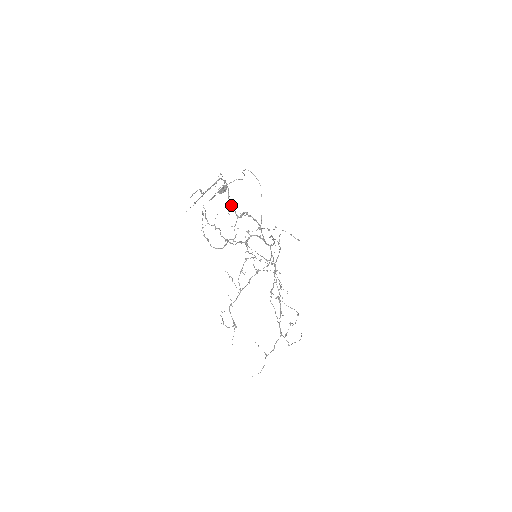
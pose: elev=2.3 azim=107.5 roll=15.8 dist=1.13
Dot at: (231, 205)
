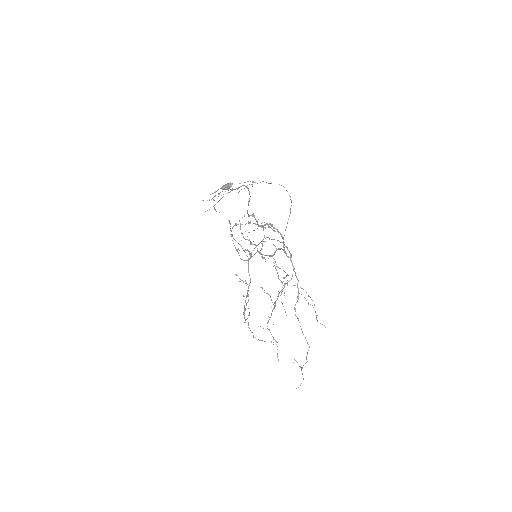
Dot at: (253, 213)
